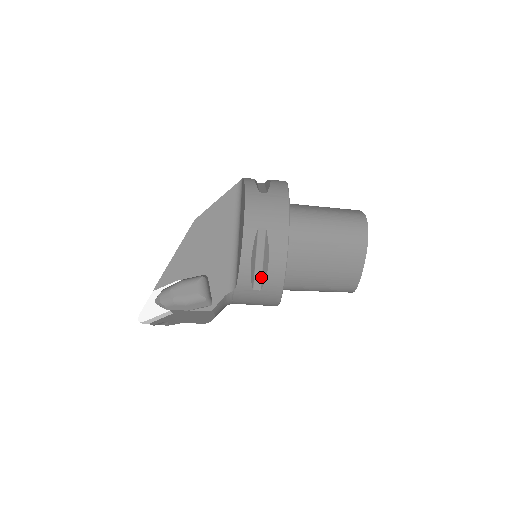
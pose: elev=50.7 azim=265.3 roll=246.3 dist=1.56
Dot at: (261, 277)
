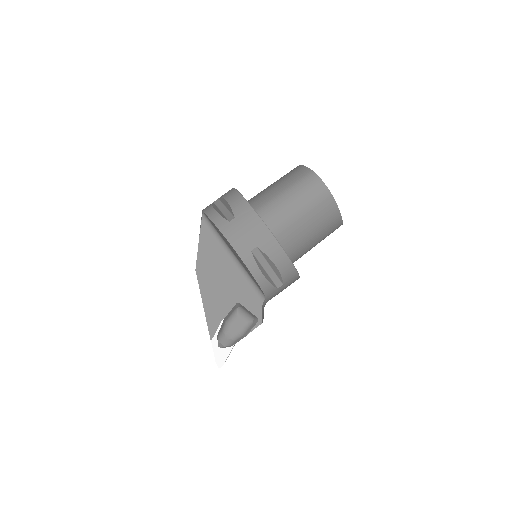
Dot at: (277, 277)
